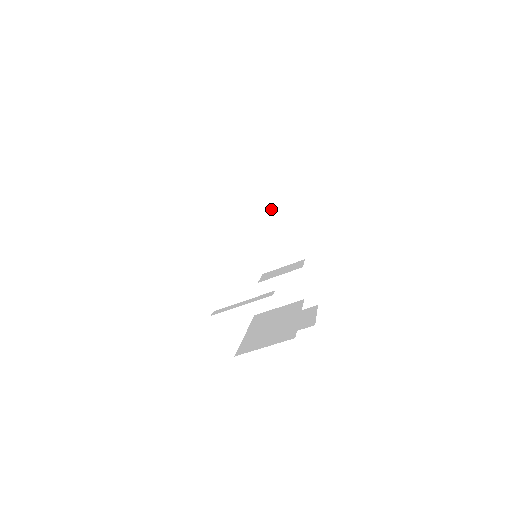
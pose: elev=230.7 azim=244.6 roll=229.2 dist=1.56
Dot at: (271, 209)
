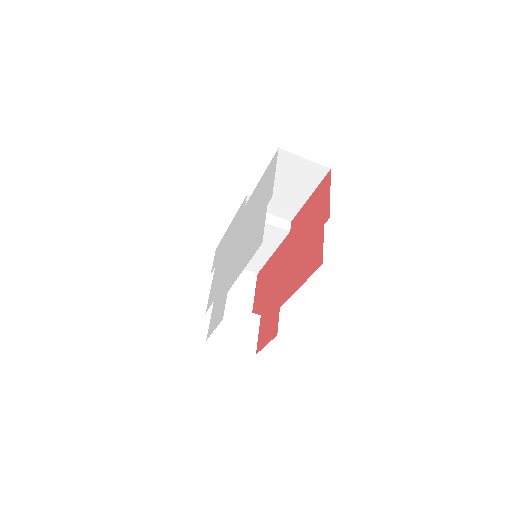
Dot at: (246, 274)
